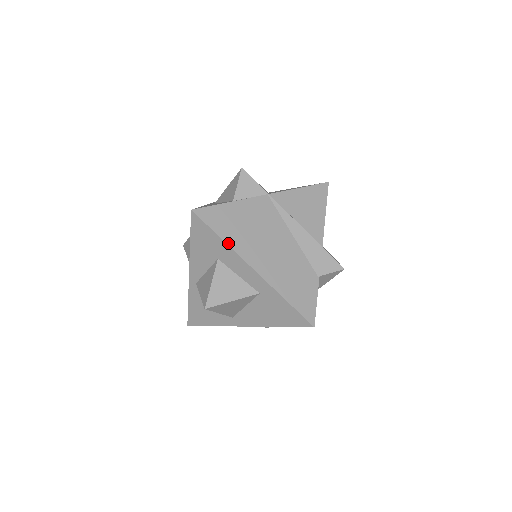
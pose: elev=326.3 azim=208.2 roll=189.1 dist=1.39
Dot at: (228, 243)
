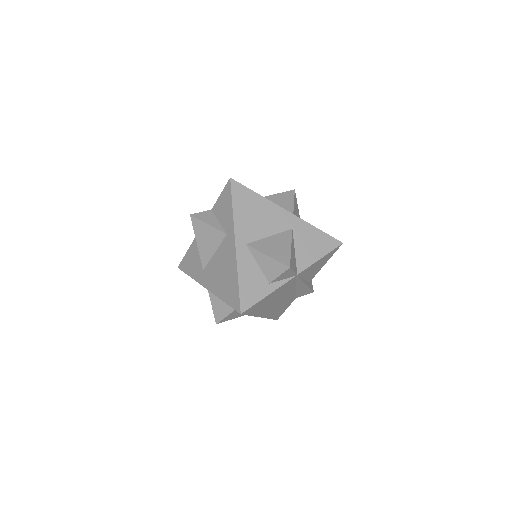
Dot at: (254, 315)
